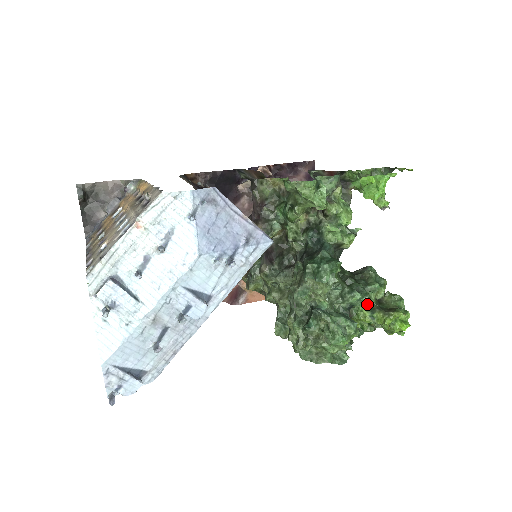
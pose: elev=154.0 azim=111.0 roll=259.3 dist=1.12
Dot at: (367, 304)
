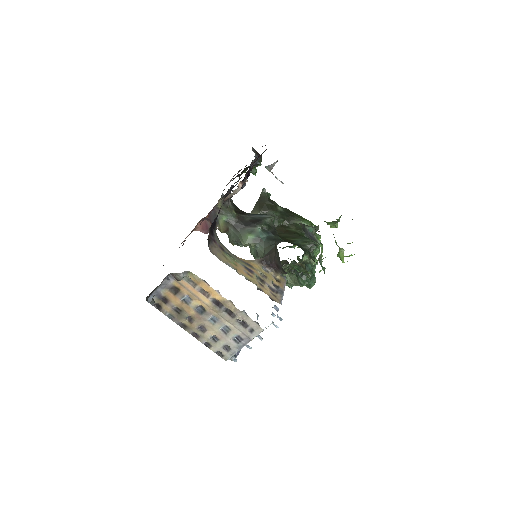
Dot at: occluded
